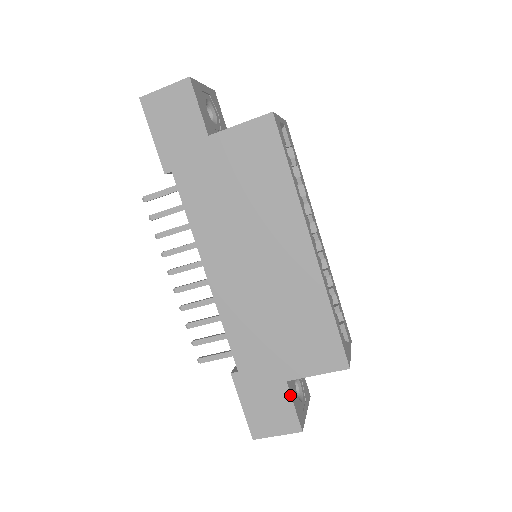
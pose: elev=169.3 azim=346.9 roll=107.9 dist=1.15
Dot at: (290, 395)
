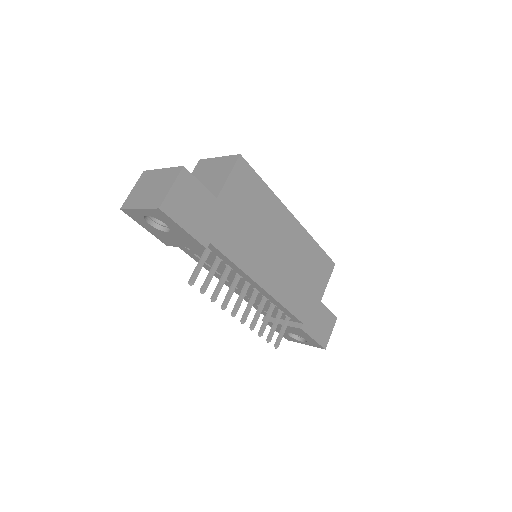
Dot at: (325, 306)
